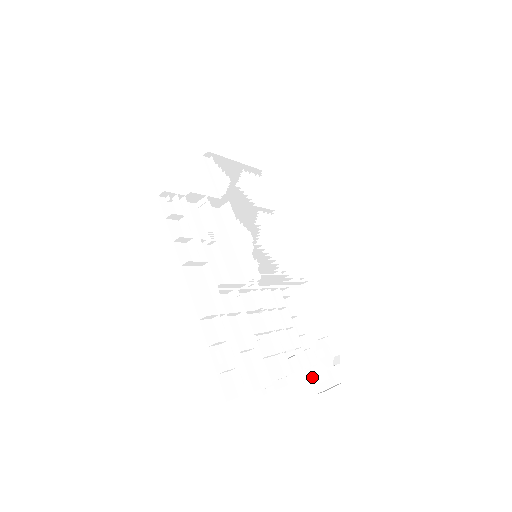
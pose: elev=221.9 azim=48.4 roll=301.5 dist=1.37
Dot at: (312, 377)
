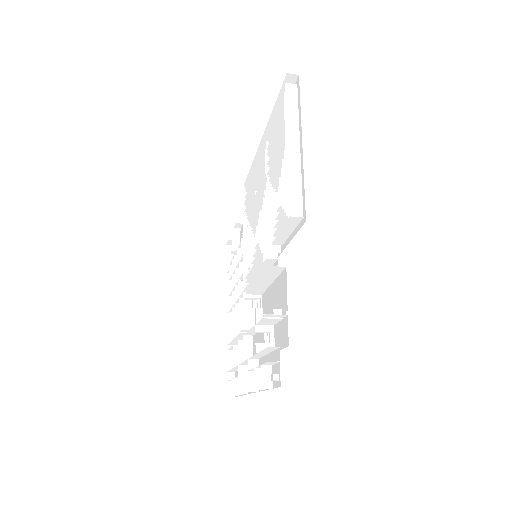
Dot at: occluded
